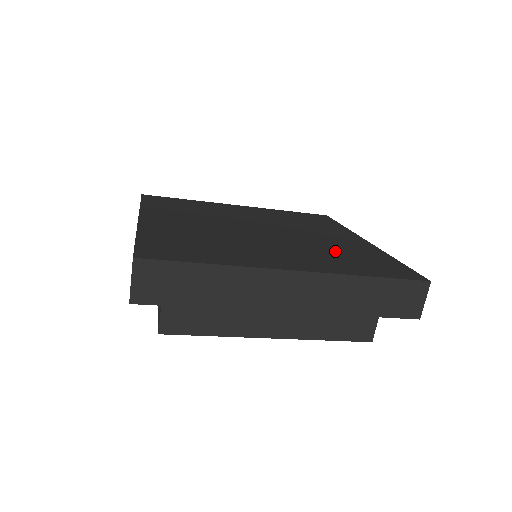
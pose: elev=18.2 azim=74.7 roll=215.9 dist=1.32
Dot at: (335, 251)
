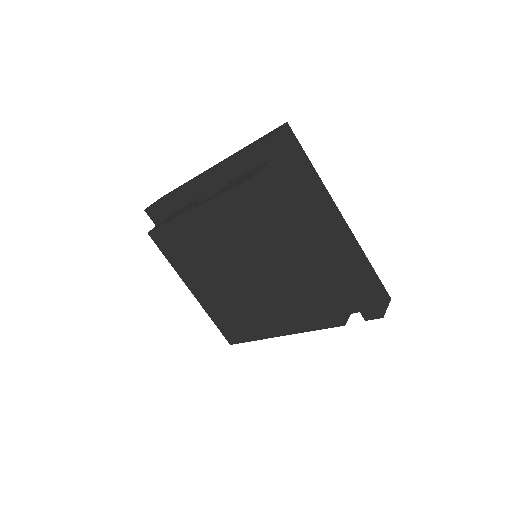
Dot at: occluded
